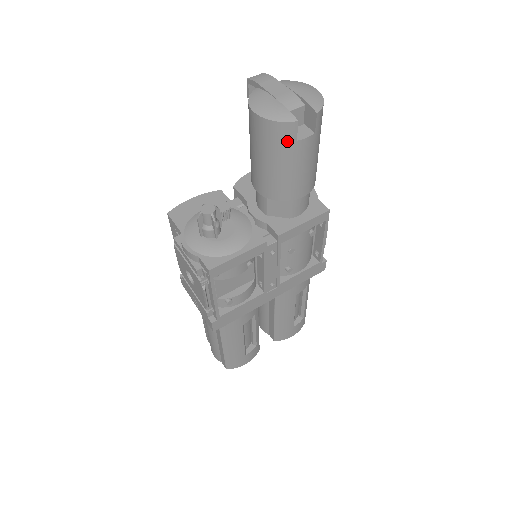
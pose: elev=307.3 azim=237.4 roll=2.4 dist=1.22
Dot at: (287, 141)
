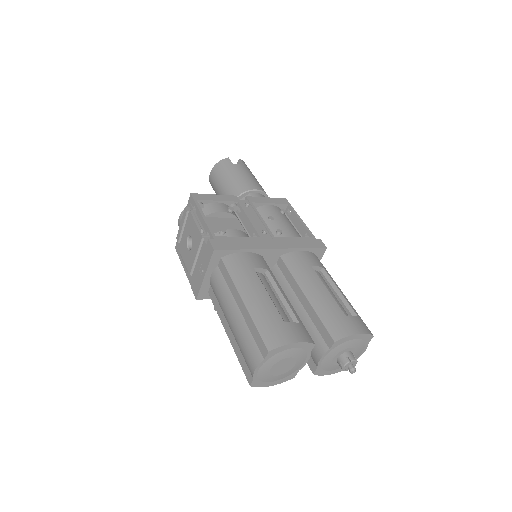
Dot at: (228, 166)
